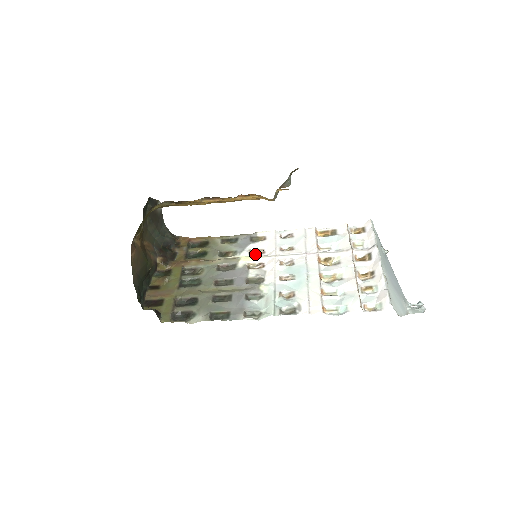
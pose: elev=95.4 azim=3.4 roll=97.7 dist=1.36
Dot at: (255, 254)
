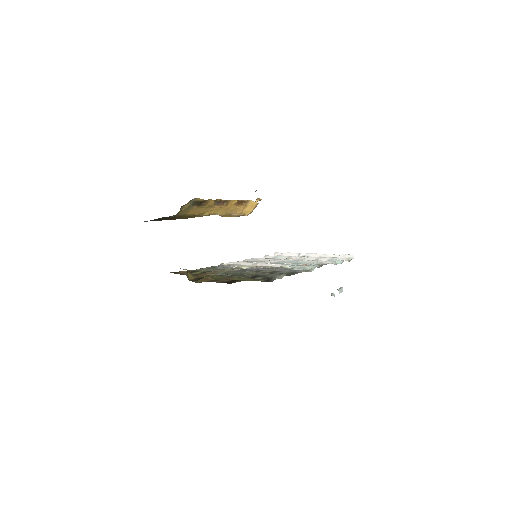
Dot at: occluded
